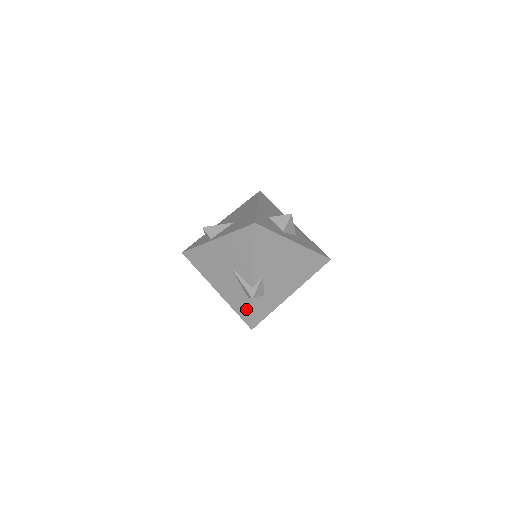
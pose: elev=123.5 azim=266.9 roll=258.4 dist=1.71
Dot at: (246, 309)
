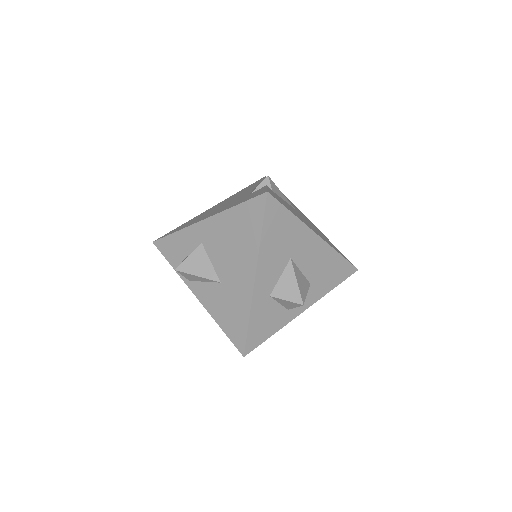
Dot at: occluded
